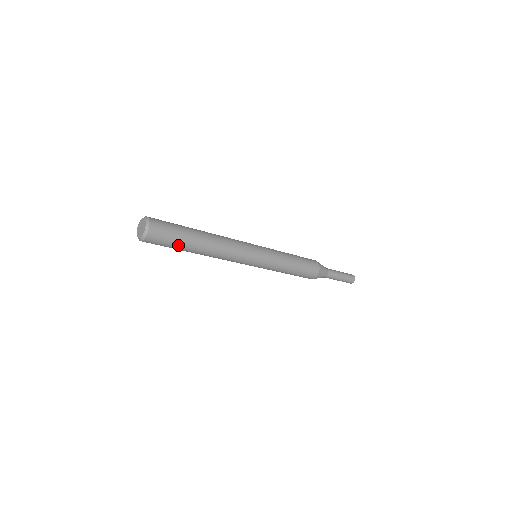
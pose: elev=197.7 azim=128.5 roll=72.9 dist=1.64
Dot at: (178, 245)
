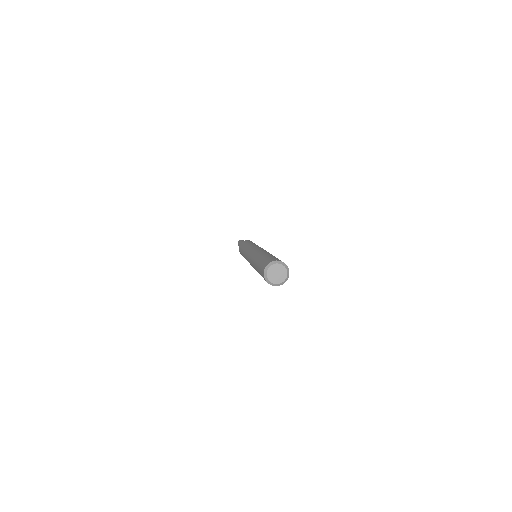
Dot at: occluded
